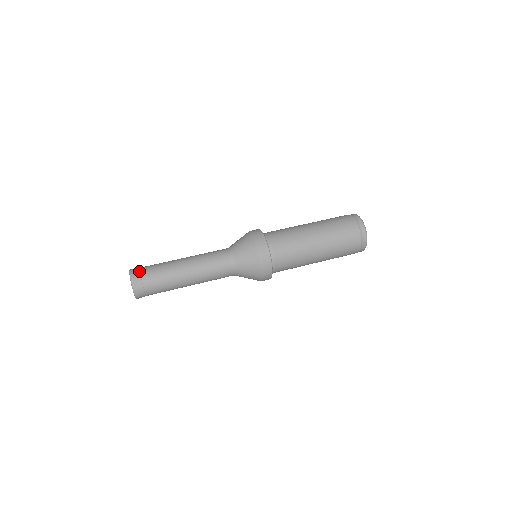
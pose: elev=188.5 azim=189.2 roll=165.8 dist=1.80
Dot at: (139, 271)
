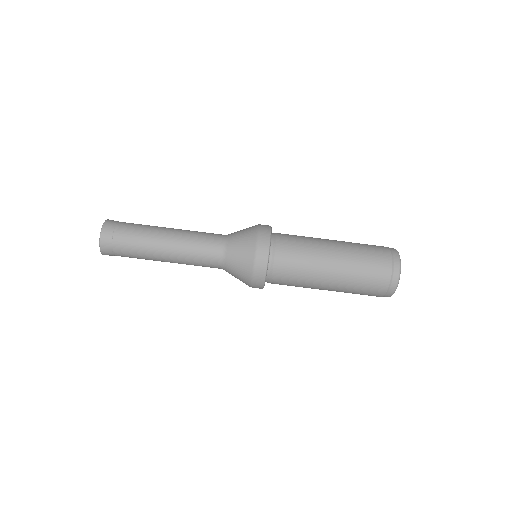
Dot at: (111, 237)
